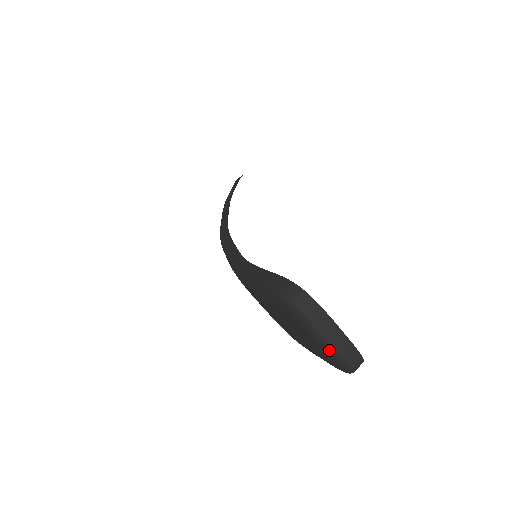
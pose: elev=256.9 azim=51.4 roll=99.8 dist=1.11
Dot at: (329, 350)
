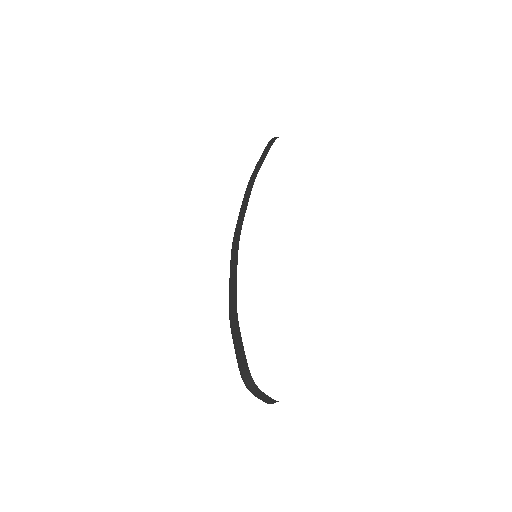
Dot at: occluded
